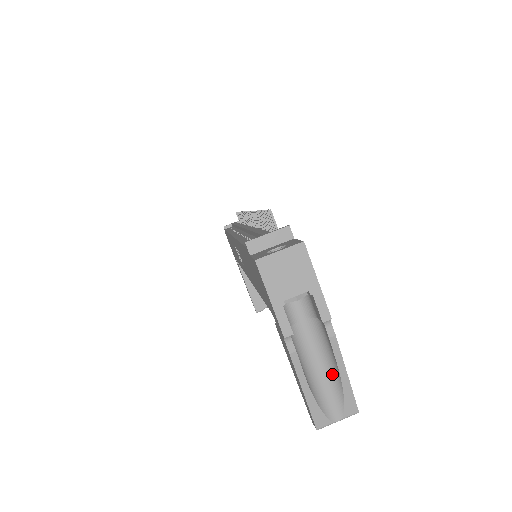
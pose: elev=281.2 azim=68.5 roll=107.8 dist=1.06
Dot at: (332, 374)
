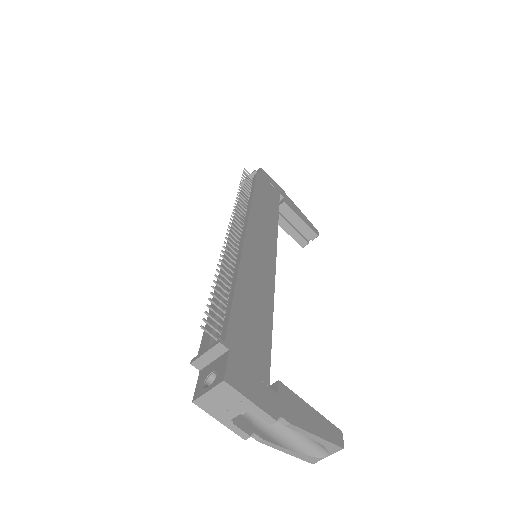
Dot at: occluded
